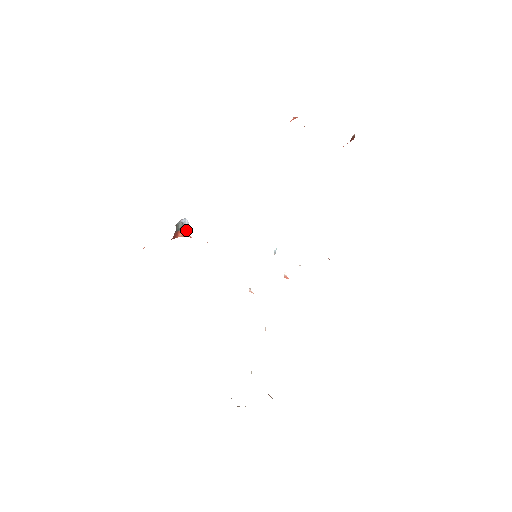
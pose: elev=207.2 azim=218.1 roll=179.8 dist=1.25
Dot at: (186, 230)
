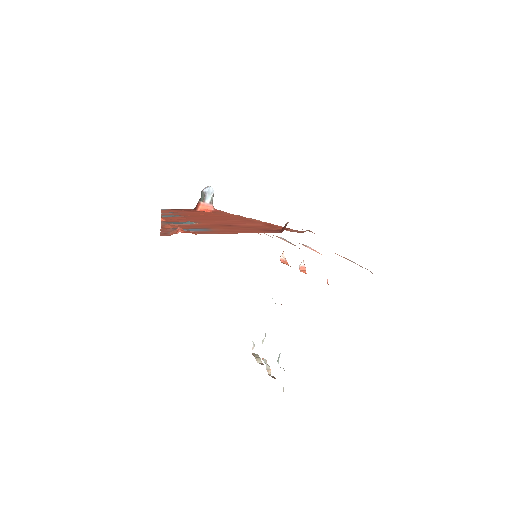
Dot at: (209, 200)
